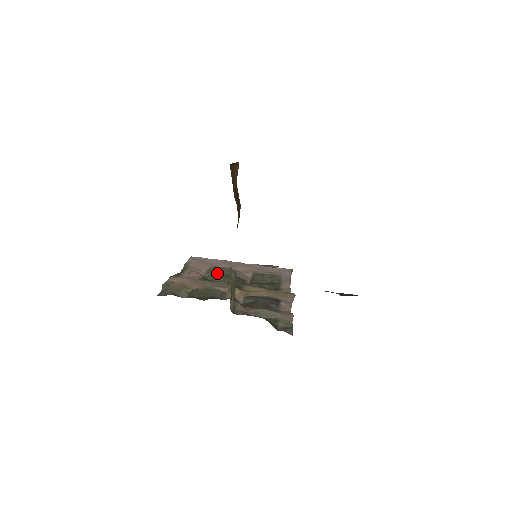
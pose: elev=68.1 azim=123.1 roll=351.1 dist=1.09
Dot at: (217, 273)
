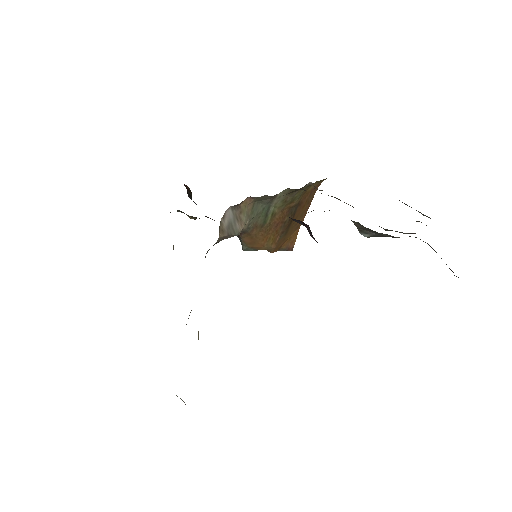
Dot at: occluded
